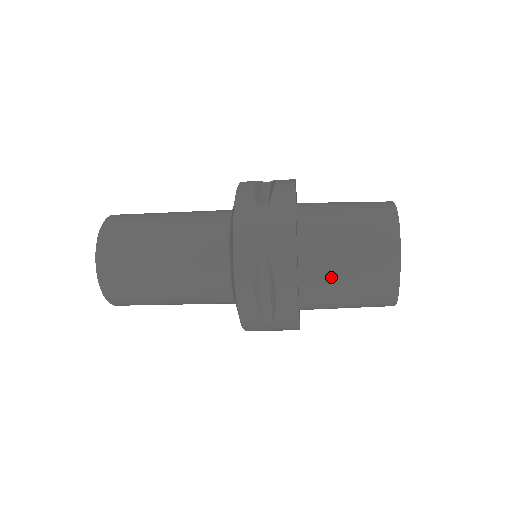
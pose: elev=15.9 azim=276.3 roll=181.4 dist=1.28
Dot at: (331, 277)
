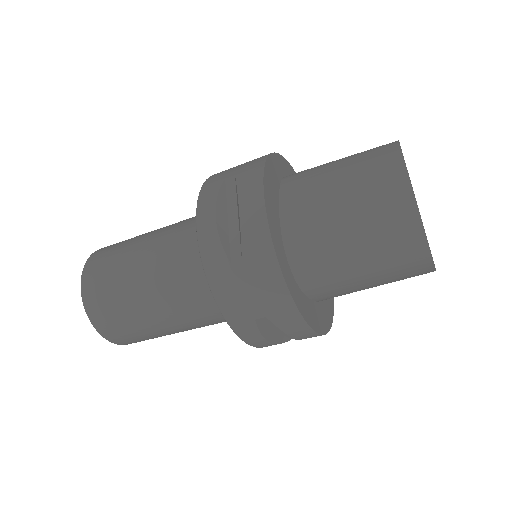
Dot at: (318, 202)
